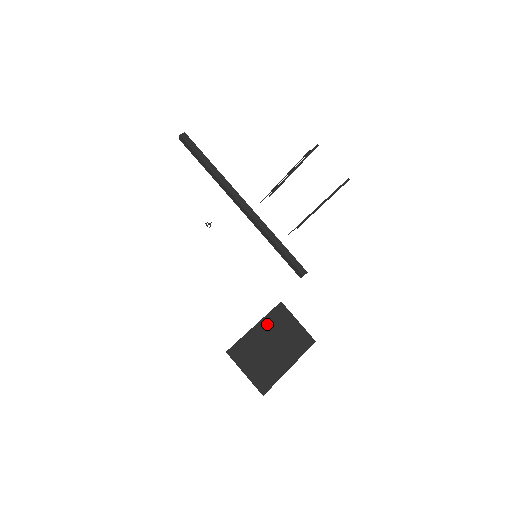
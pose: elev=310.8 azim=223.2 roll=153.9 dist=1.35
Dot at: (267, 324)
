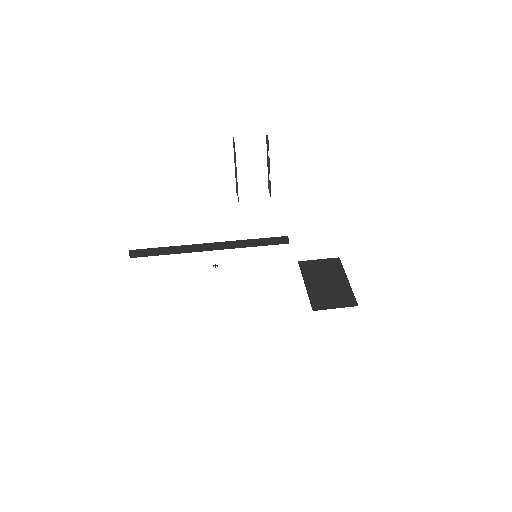
Dot at: (309, 277)
